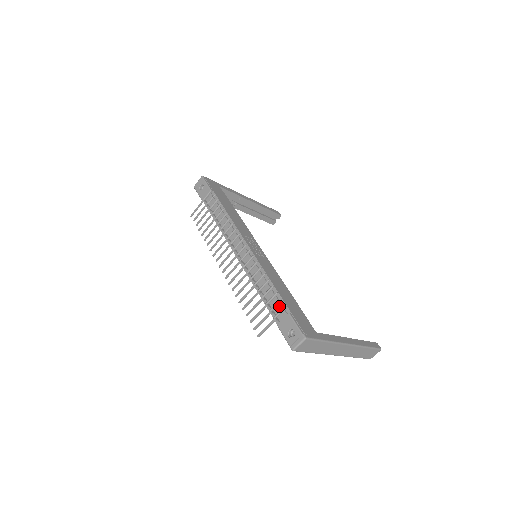
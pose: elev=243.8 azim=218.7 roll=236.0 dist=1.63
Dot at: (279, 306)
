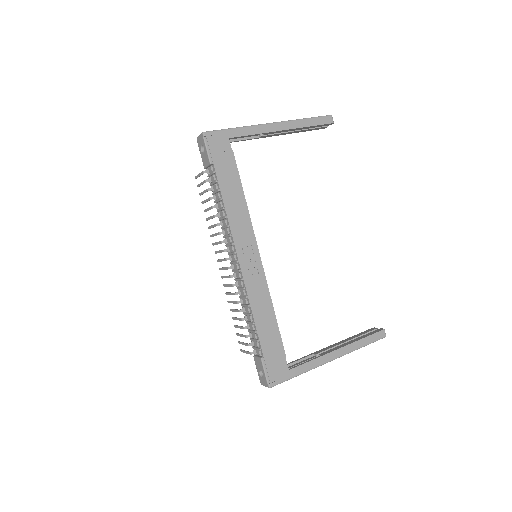
Dot at: (257, 343)
